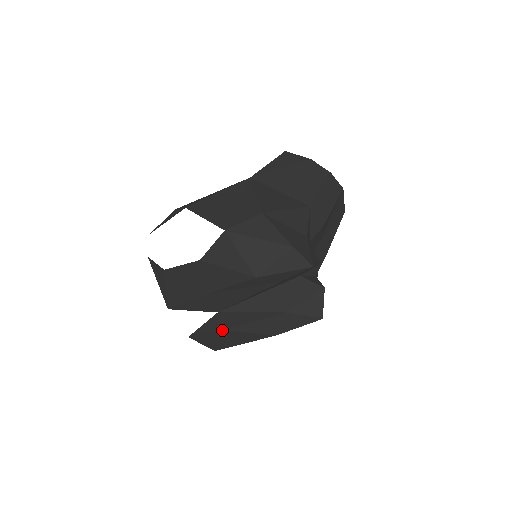
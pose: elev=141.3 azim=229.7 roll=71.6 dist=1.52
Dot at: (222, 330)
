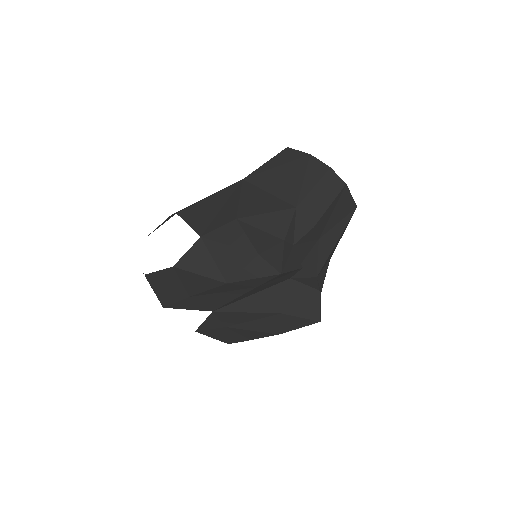
Dot at: (225, 327)
